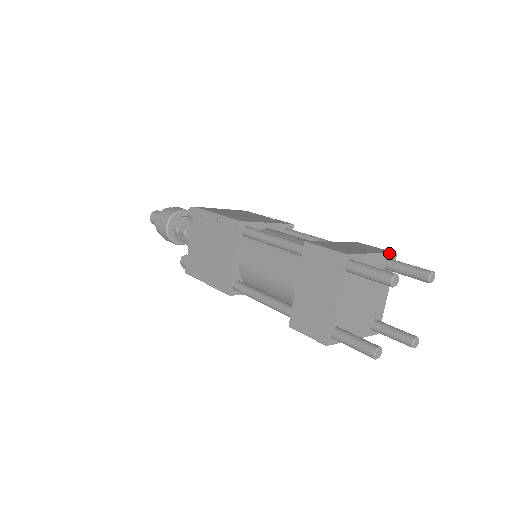
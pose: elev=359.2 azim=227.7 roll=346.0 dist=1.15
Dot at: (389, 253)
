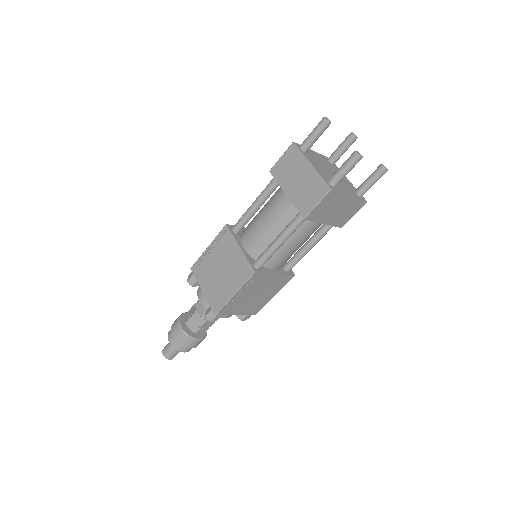
Dot at: (324, 156)
